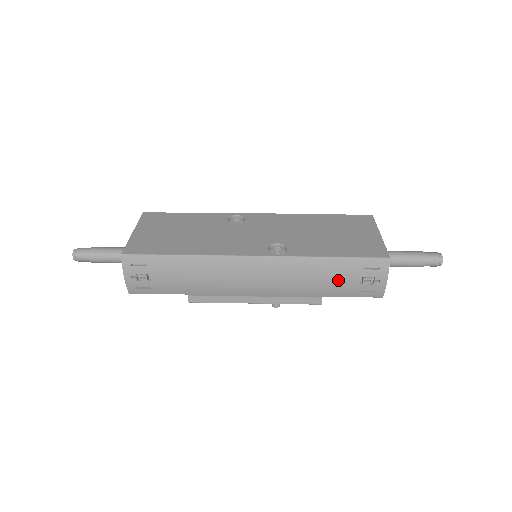
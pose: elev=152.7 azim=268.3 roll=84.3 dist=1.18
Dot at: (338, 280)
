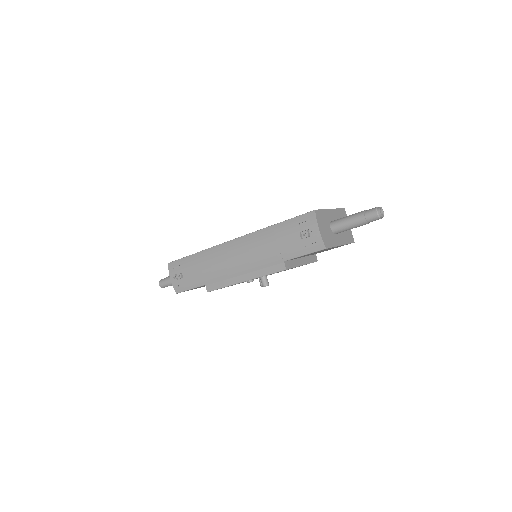
Dot at: (286, 241)
